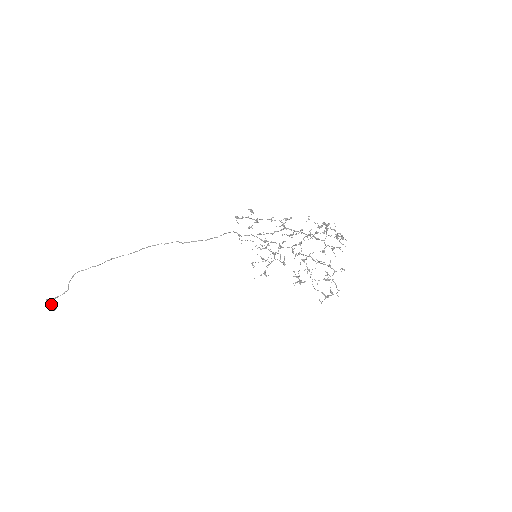
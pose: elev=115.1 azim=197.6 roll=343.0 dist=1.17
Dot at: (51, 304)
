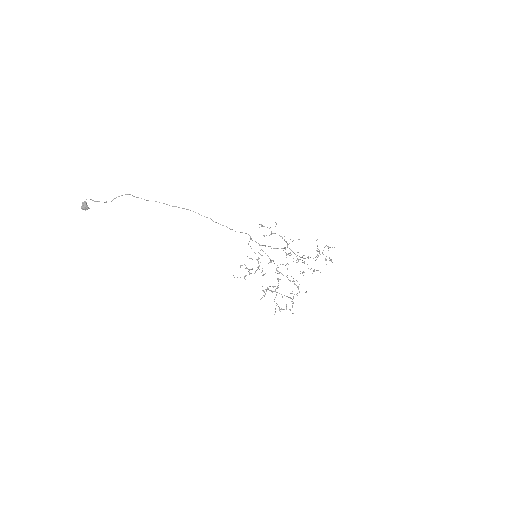
Dot at: occluded
